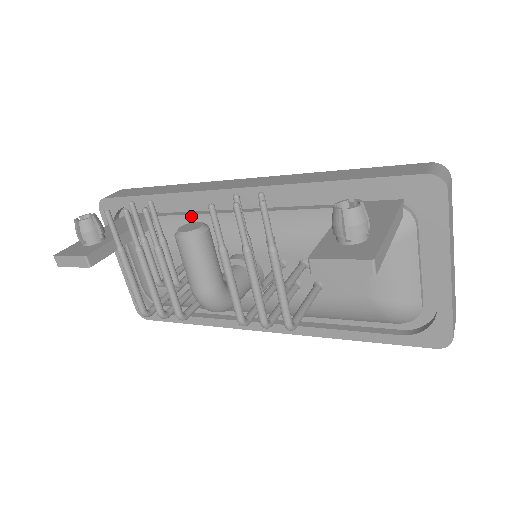
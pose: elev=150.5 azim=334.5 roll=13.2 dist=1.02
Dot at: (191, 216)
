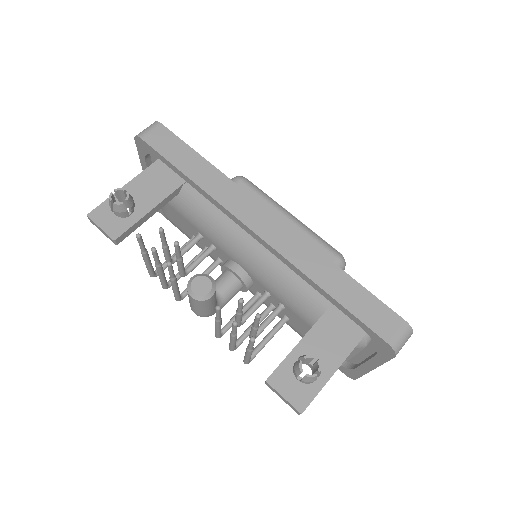
Dot at: (214, 212)
